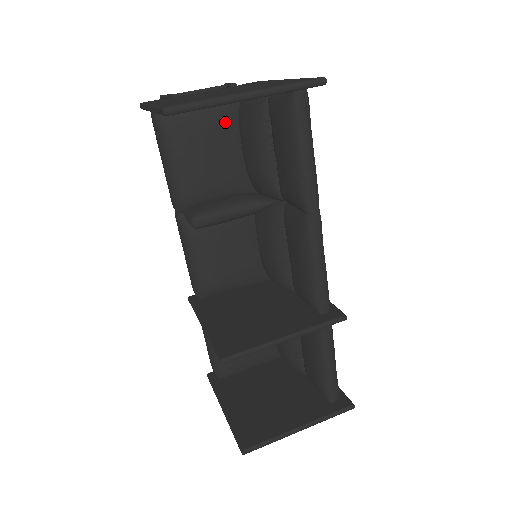
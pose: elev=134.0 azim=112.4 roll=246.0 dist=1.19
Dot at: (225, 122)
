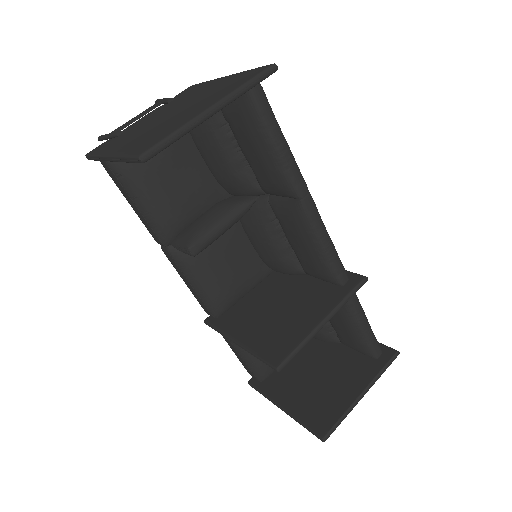
Dot at: (178, 140)
